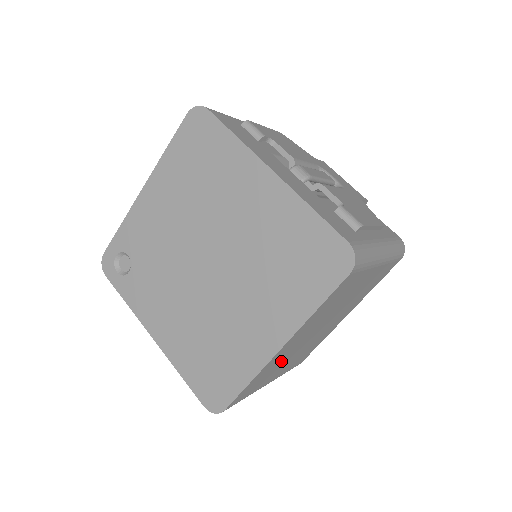
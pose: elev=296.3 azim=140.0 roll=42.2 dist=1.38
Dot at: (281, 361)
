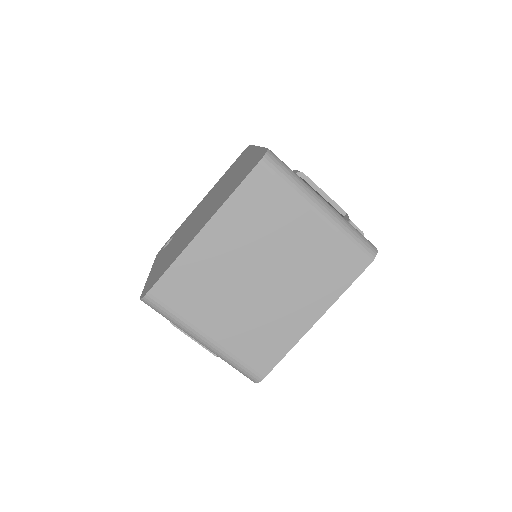
Dot at: (214, 281)
